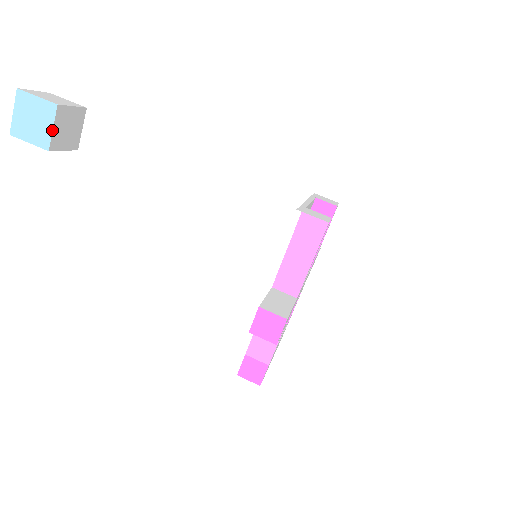
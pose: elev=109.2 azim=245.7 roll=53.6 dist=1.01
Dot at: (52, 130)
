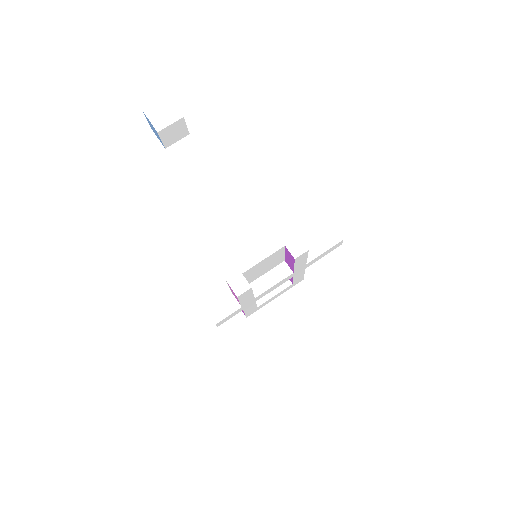
Dot at: (161, 141)
